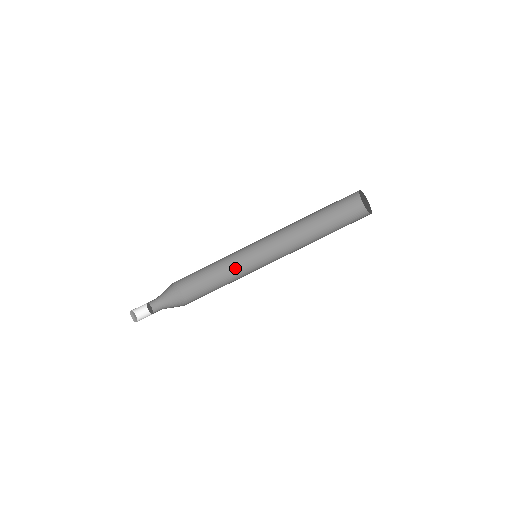
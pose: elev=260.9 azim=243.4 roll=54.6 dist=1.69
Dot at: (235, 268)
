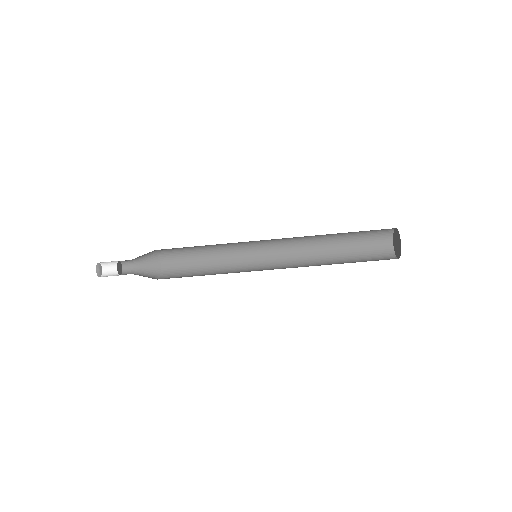
Dot at: (227, 249)
